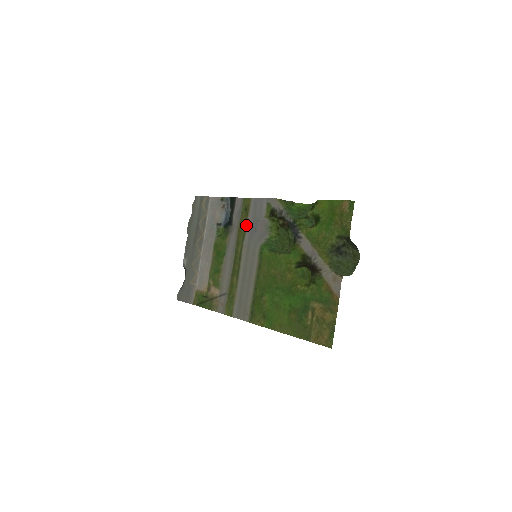
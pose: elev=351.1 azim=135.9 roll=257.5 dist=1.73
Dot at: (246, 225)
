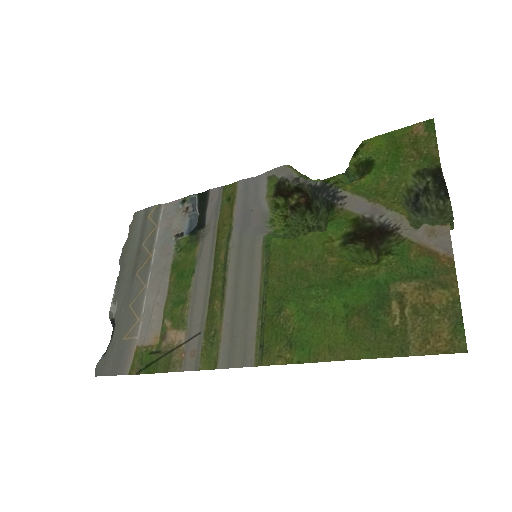
Dot at: (232, 218)
